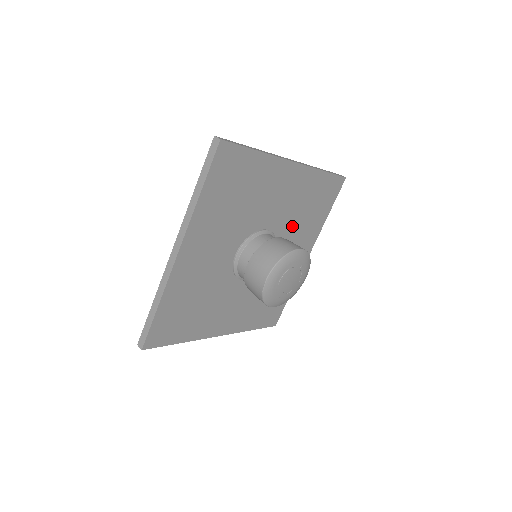
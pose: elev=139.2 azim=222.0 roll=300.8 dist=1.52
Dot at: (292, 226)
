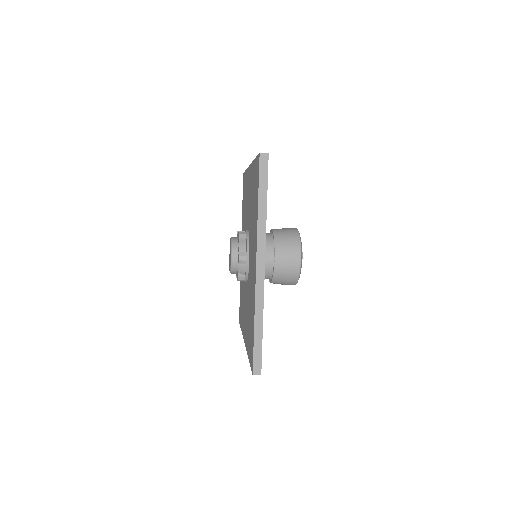
Dot at: occluded
